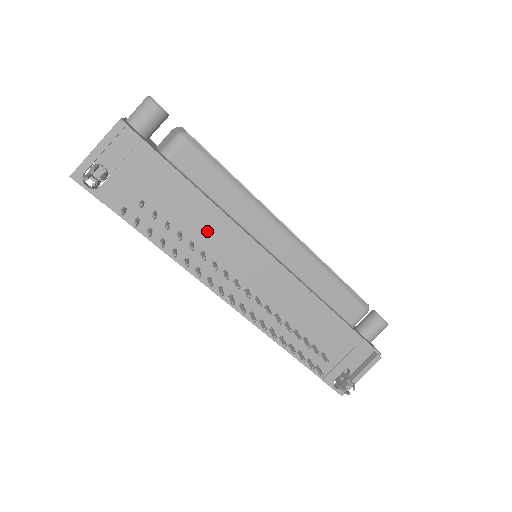
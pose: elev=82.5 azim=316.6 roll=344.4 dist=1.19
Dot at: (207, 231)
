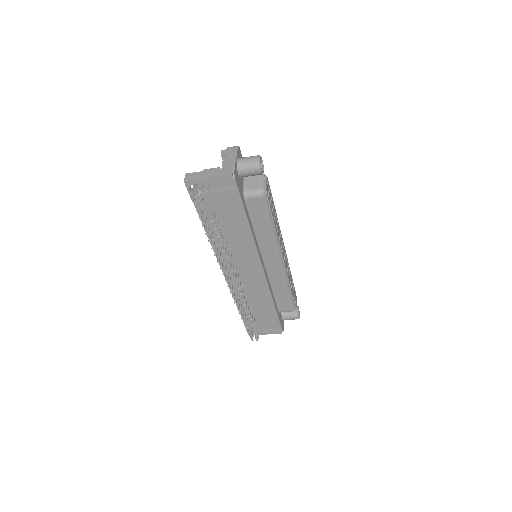
Dot at: (239, 242)
